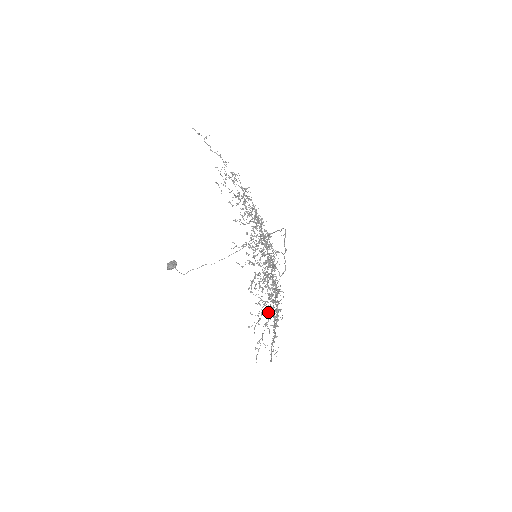
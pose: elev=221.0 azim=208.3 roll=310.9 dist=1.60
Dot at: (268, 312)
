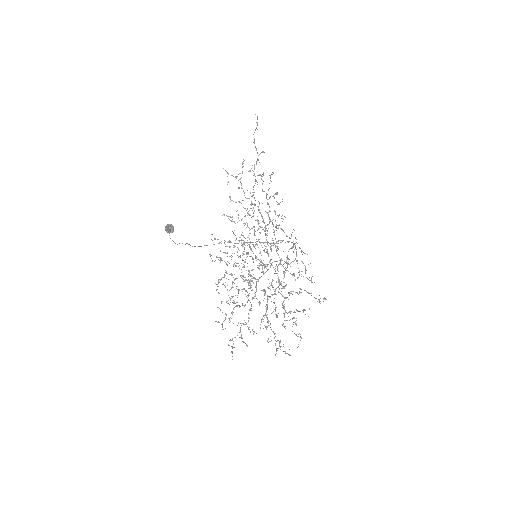
Dot at: occluded
